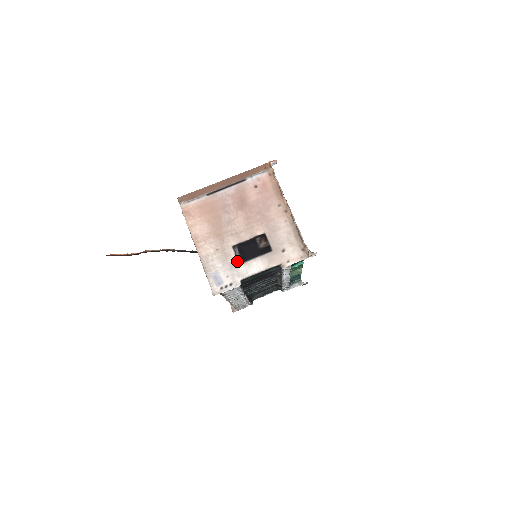
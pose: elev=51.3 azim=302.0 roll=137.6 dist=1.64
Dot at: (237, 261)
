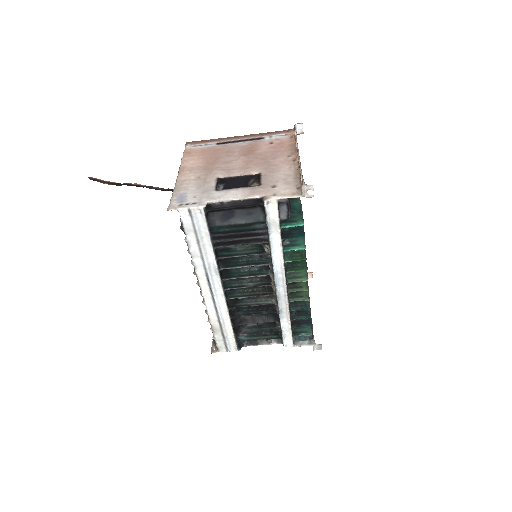
Dot at: (214, 188)
